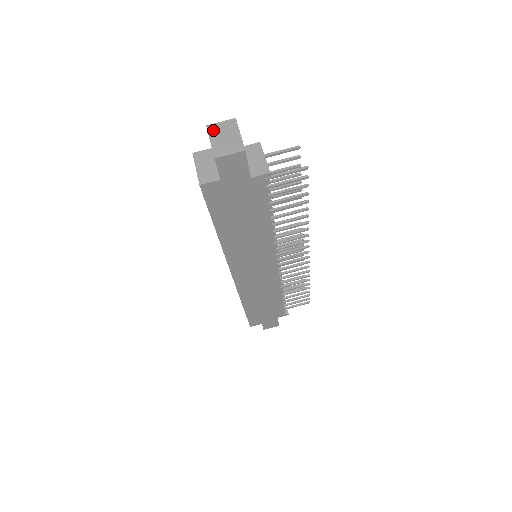
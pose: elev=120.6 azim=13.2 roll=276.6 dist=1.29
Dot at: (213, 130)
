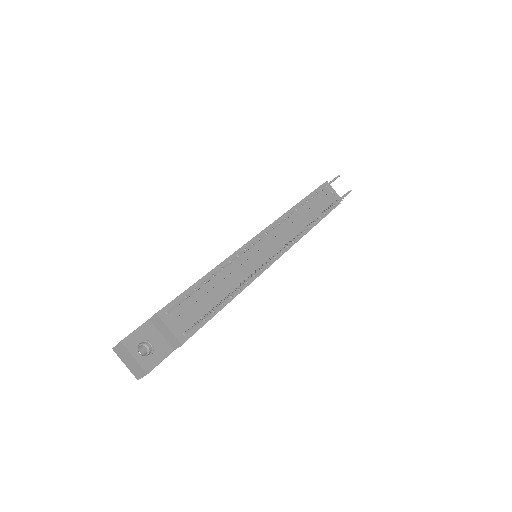
Dot at: (118, 354)
